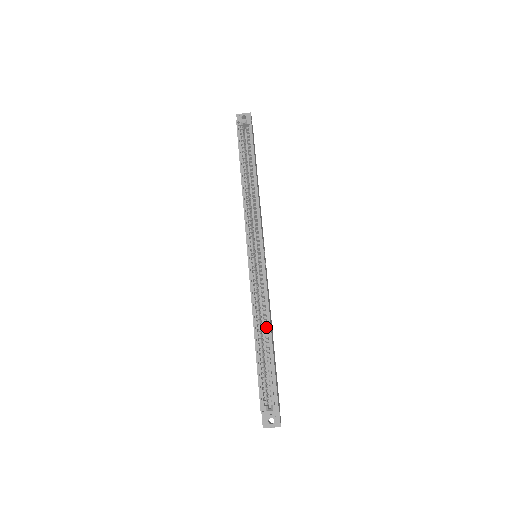
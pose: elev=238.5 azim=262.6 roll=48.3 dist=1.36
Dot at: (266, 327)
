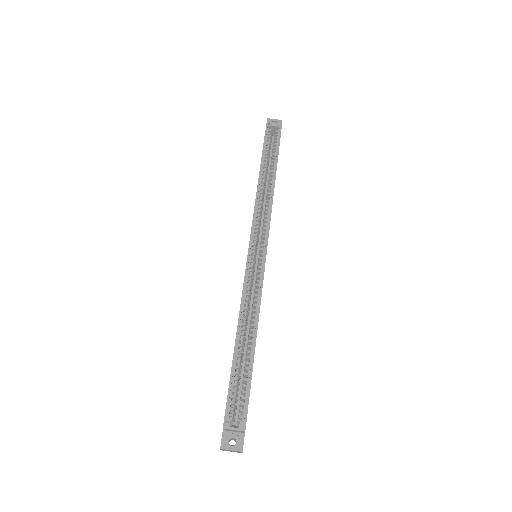
Dot at: (252, 330)
